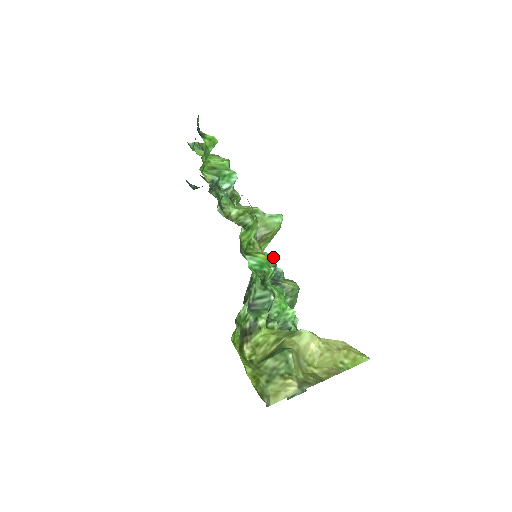
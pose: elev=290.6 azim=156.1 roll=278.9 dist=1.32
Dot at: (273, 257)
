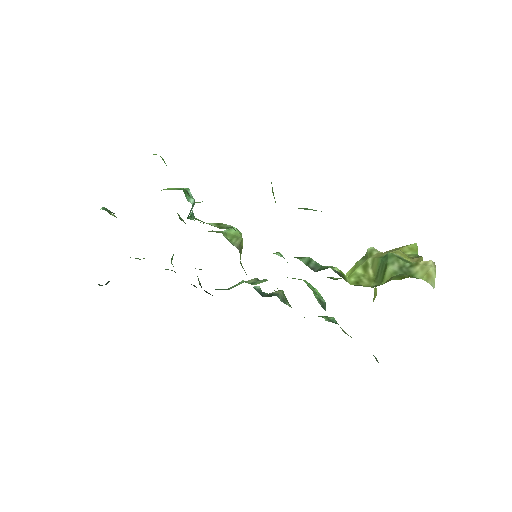
Dot at: (243, 281)
